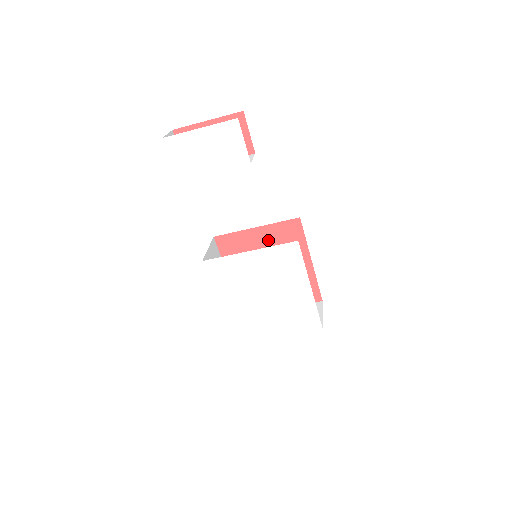
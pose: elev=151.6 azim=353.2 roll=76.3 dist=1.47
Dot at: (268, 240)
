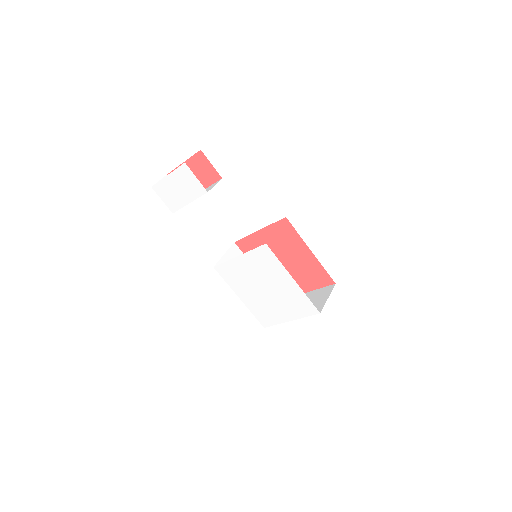
Dot at: (272, 239)
